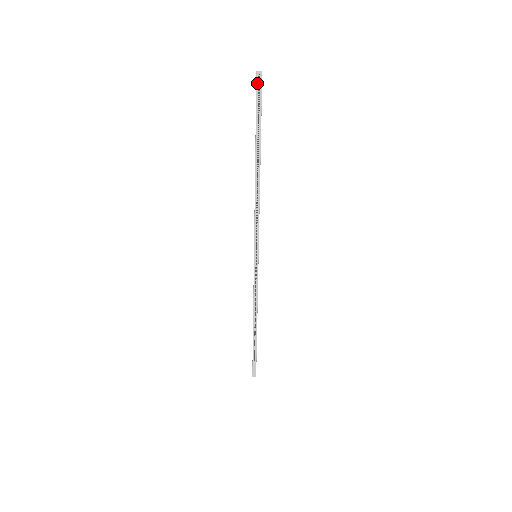
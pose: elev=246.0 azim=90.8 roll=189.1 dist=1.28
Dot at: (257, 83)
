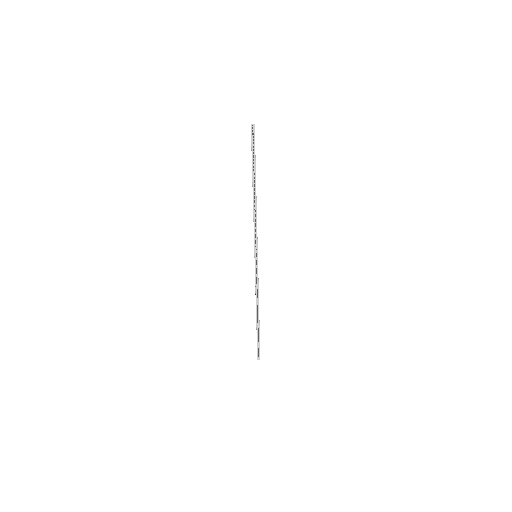
Dot at: (251, 131)
